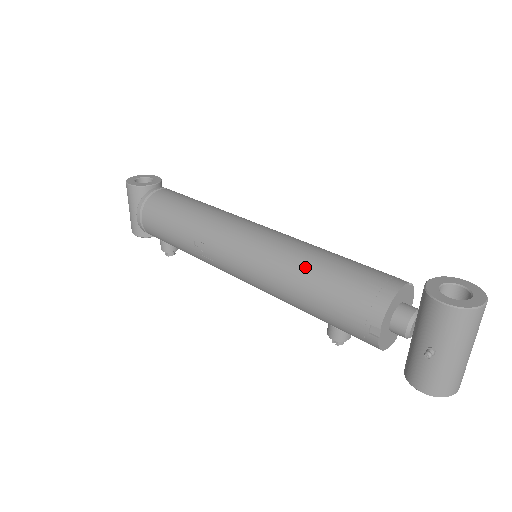
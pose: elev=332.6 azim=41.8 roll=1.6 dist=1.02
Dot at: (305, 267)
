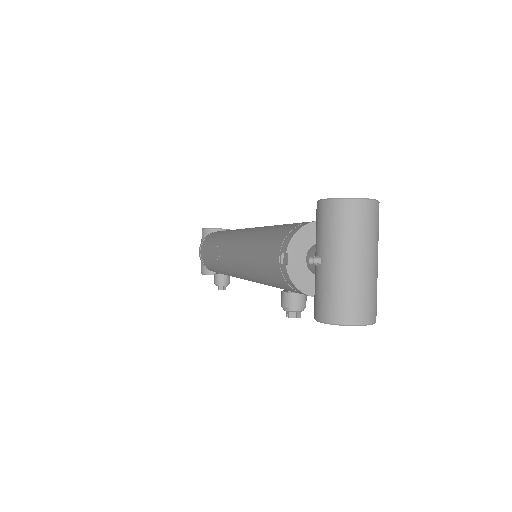
Dot at: (263, 231)
